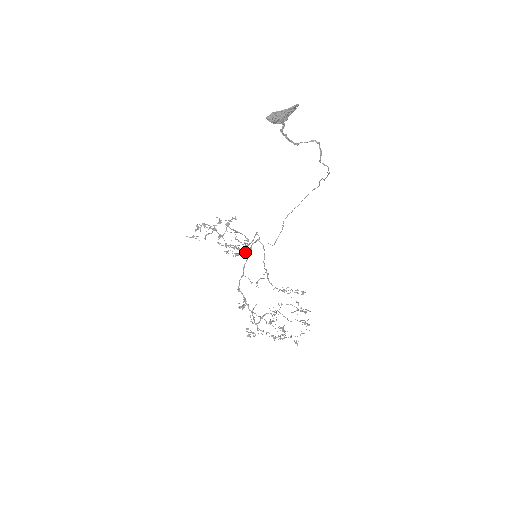
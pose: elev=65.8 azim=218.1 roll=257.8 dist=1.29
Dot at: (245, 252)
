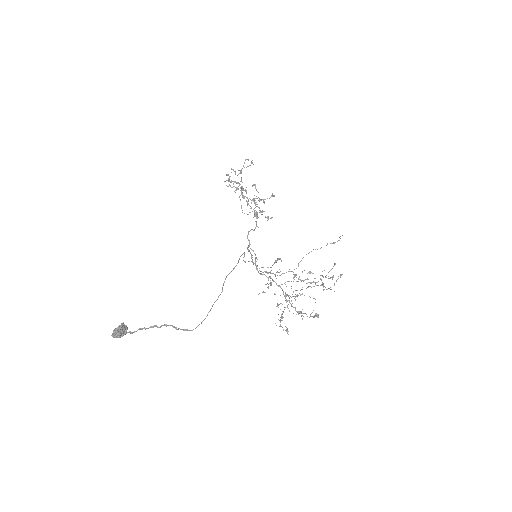
Dot at: (265, 217)
